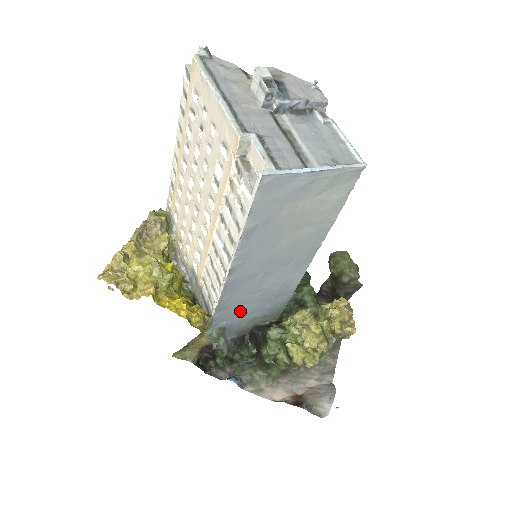
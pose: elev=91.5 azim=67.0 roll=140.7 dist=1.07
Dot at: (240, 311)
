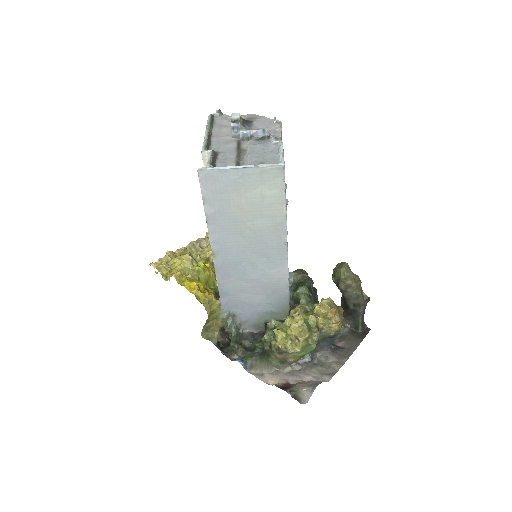
Dot at: (244, 301)
